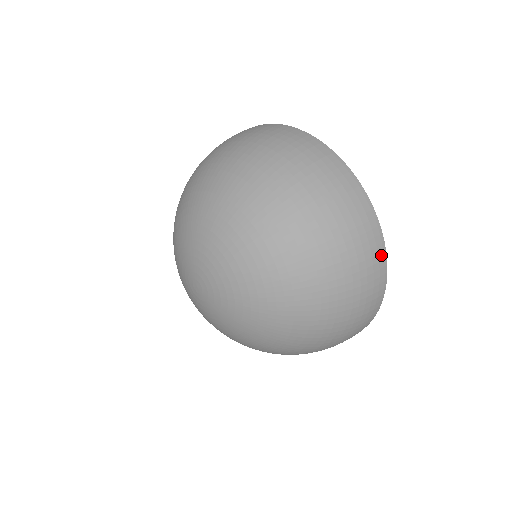
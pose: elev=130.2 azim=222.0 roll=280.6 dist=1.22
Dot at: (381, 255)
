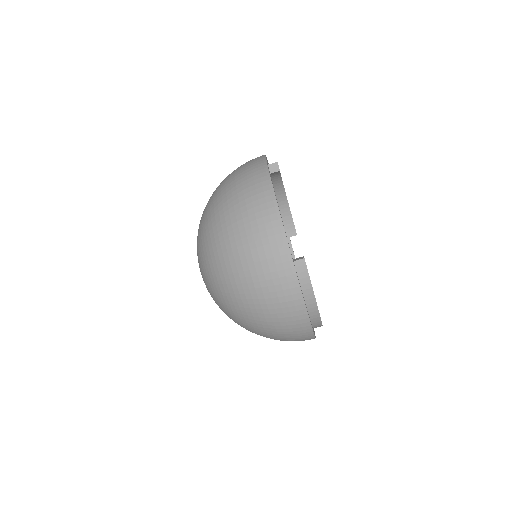
Dot at: (309, 338)
